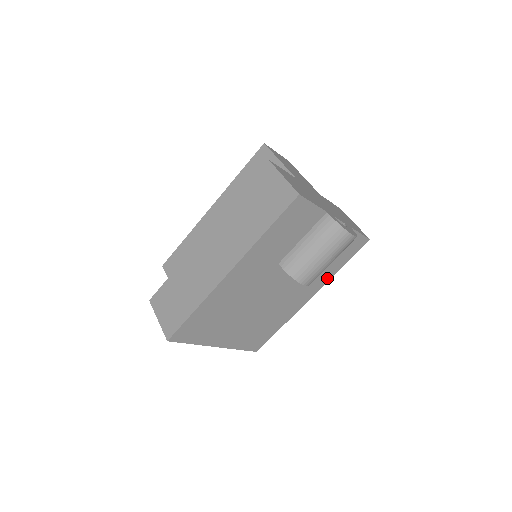
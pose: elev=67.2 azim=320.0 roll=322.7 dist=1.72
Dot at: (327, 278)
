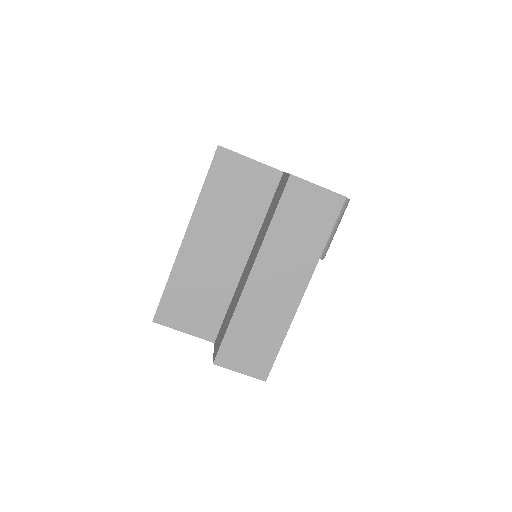
Dot at: occluded
